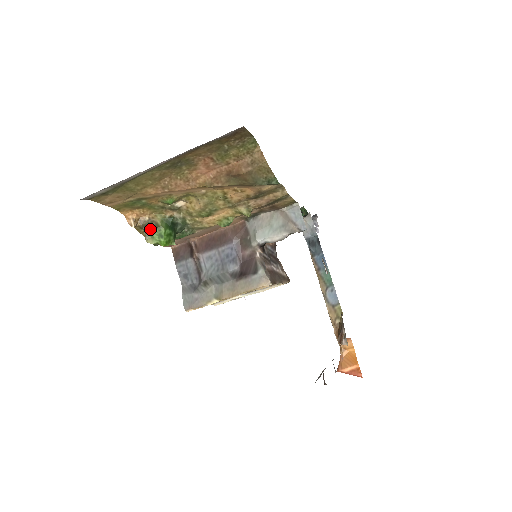
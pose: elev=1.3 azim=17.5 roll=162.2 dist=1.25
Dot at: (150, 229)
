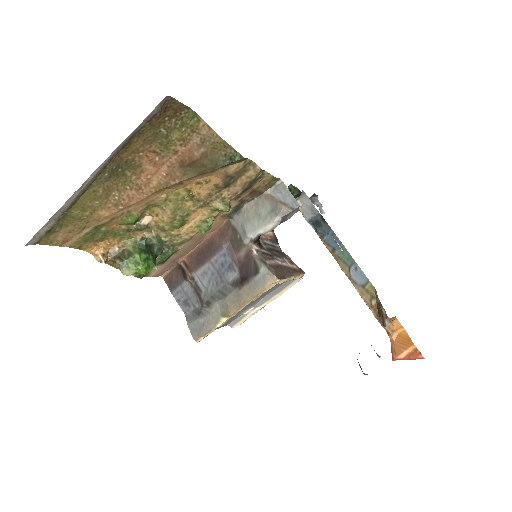
Dot at: (123, 259)
